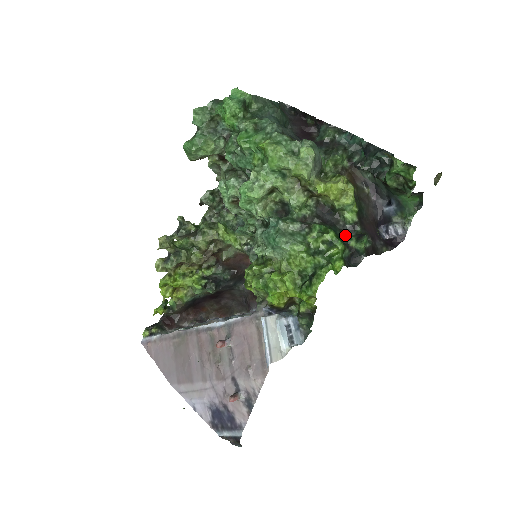
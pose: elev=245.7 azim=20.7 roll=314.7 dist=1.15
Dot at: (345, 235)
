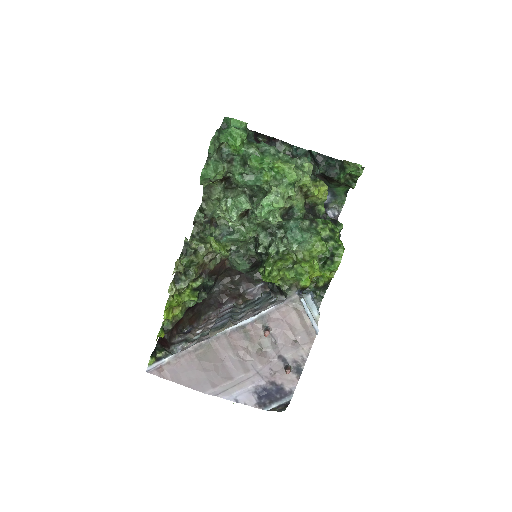
Dot at: occluded
